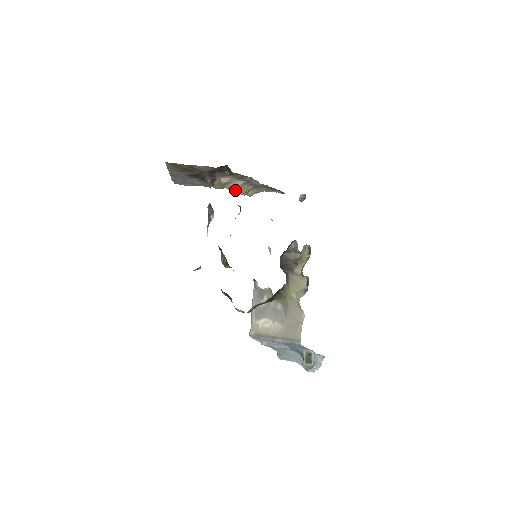
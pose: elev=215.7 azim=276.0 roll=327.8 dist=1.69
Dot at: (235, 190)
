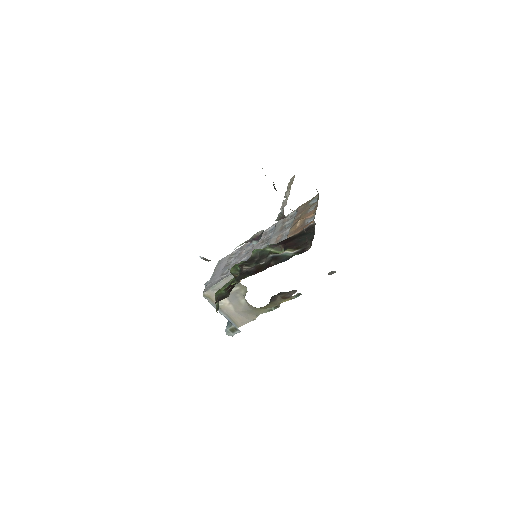
Dot at: occluded
